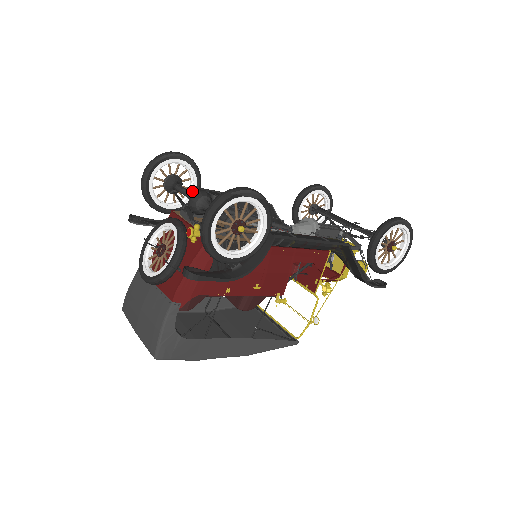
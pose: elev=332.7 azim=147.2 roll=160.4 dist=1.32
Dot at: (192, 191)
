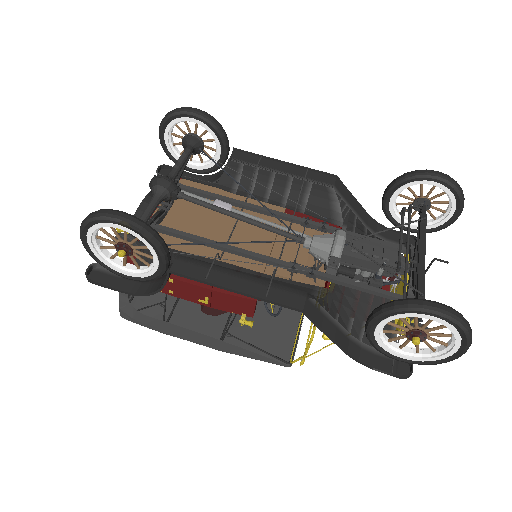
Dot at: (209, 157)
